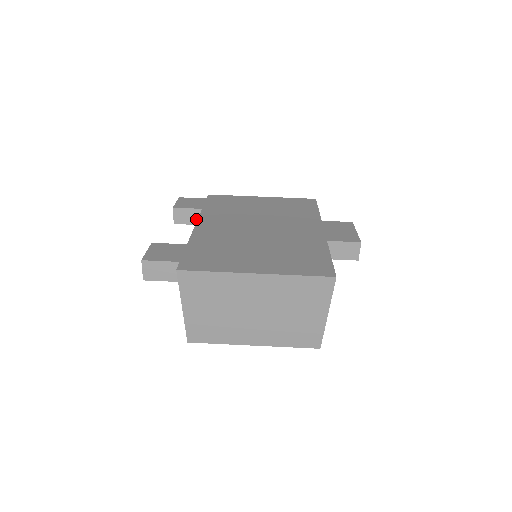
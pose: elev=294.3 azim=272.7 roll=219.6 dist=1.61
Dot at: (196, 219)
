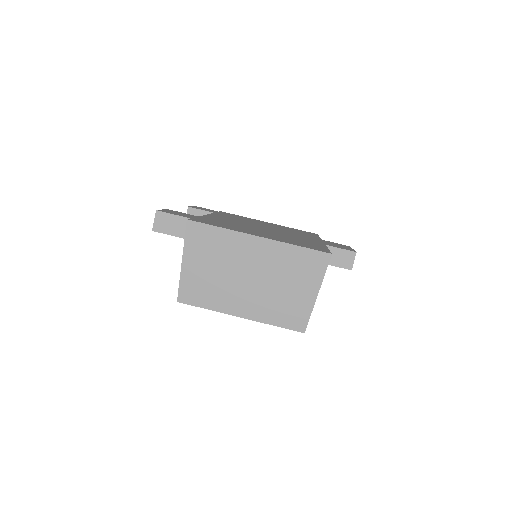
Dot at: occluded
